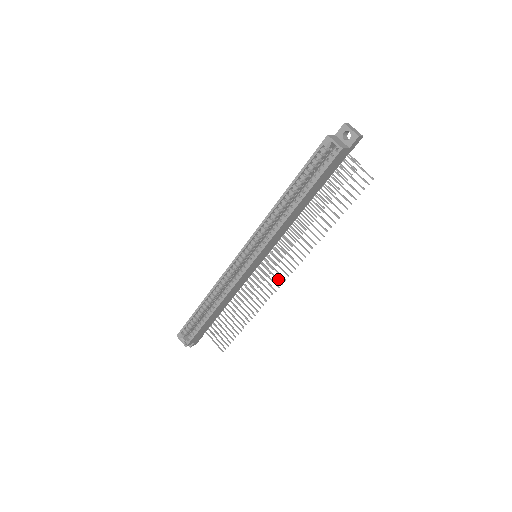
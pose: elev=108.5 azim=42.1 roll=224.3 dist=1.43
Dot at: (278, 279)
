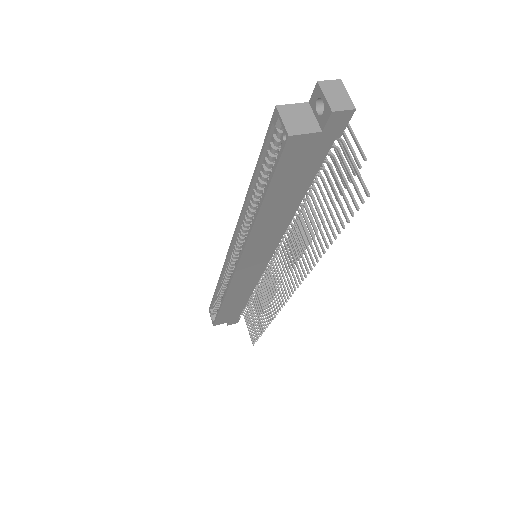
Dot at: (283, 293)
